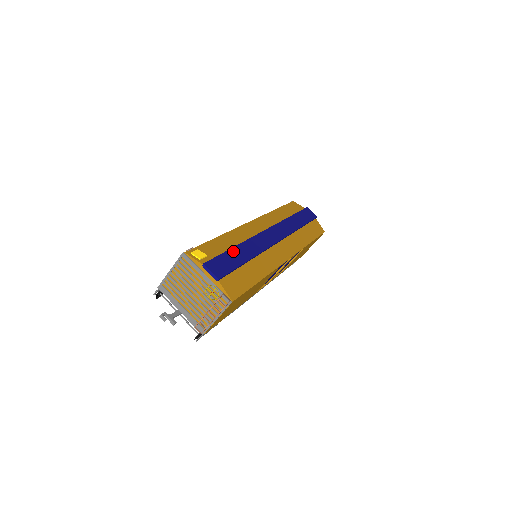
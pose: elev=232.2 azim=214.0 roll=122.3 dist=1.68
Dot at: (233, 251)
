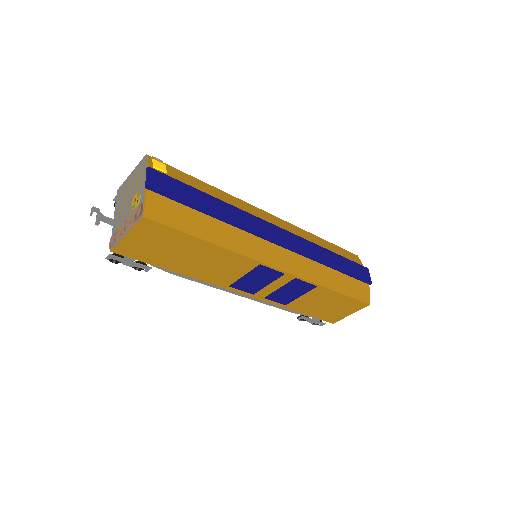
Dot at: (203, 195)
